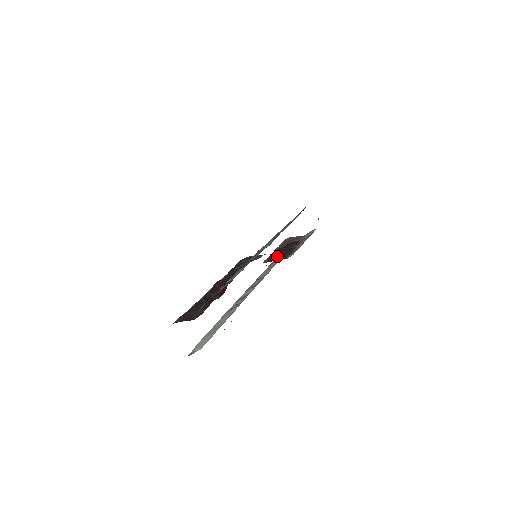
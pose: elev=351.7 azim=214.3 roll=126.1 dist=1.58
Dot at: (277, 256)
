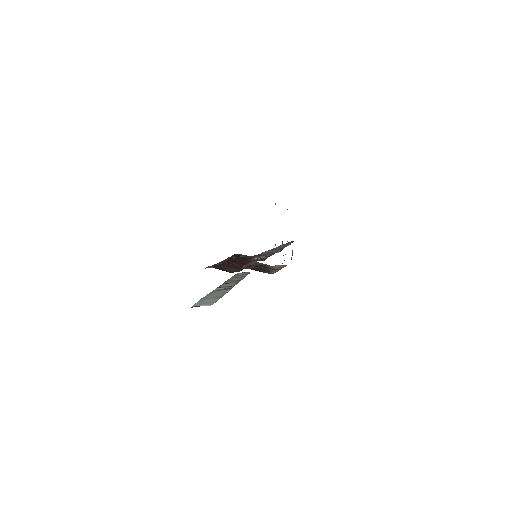
Dot at: occluded
